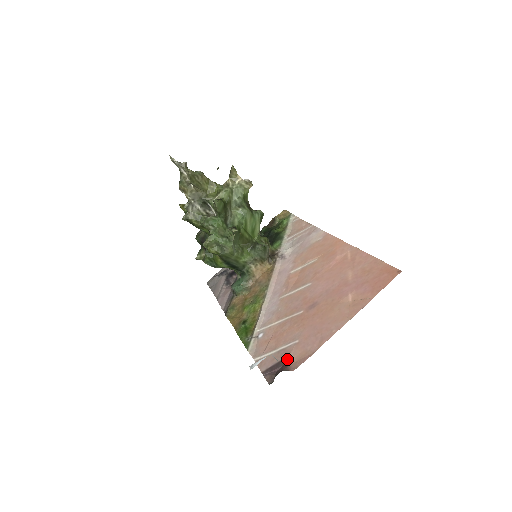
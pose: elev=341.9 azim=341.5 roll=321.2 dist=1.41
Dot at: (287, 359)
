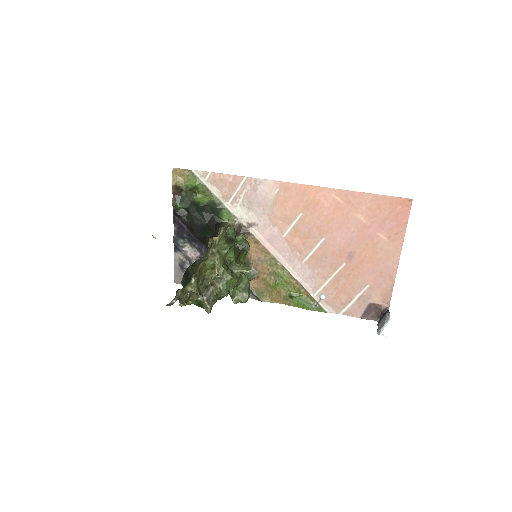
Dot at: (374, 301)
